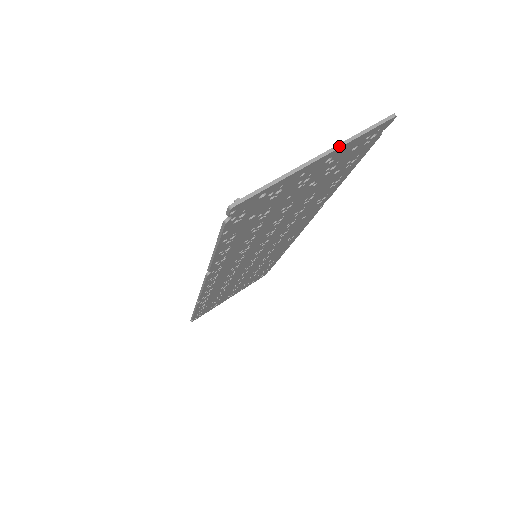
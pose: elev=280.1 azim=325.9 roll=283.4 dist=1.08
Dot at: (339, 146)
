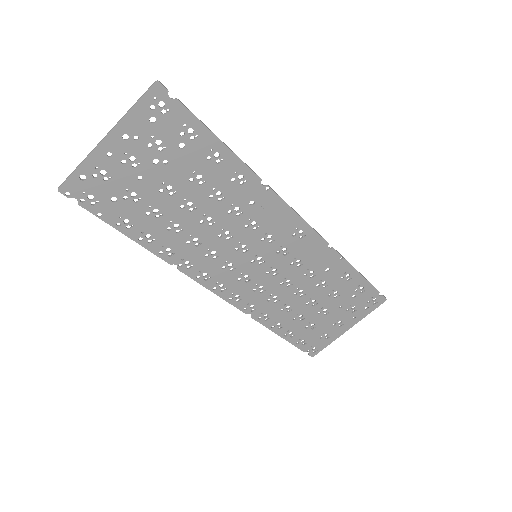
Dot at: (116, 124)
